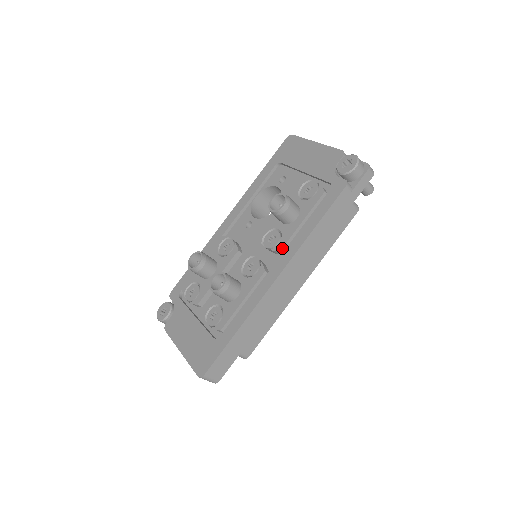
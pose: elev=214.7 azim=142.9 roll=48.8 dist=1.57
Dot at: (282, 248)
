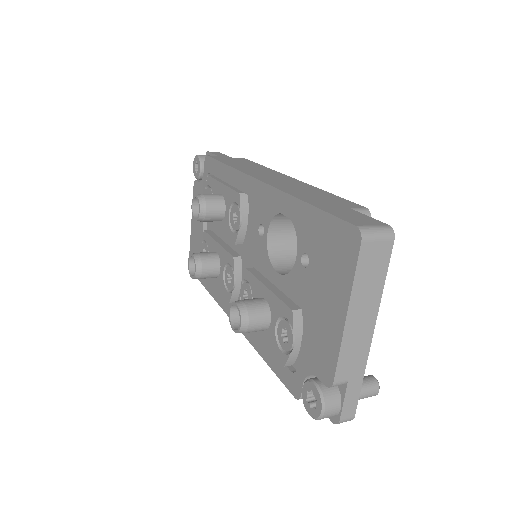
Dot at: occluded
